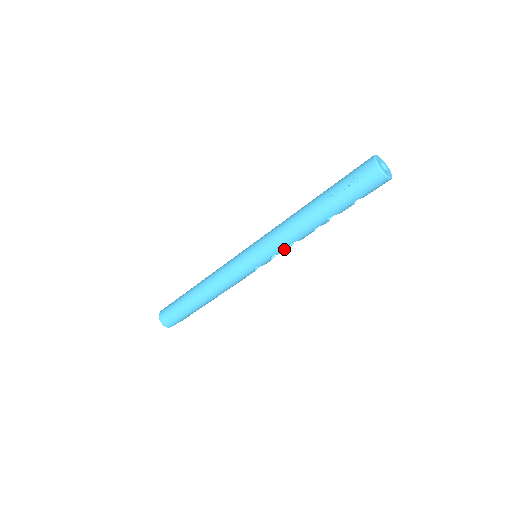
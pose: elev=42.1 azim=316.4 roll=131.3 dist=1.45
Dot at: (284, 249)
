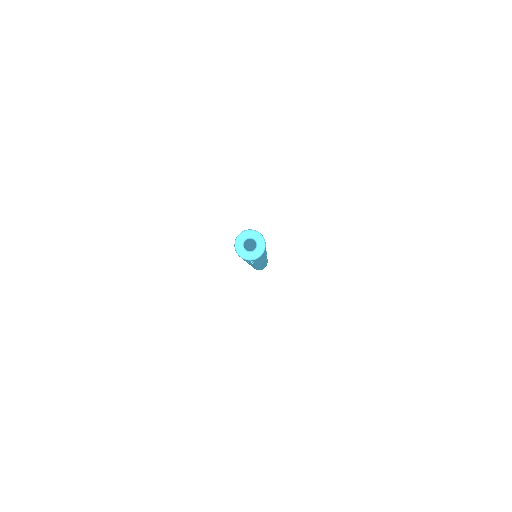
Dot at: occluded
